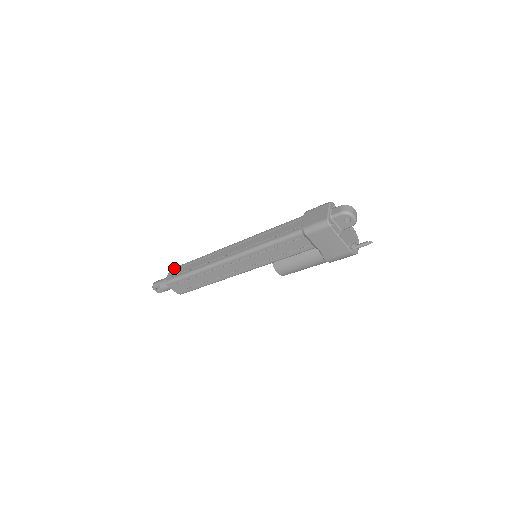
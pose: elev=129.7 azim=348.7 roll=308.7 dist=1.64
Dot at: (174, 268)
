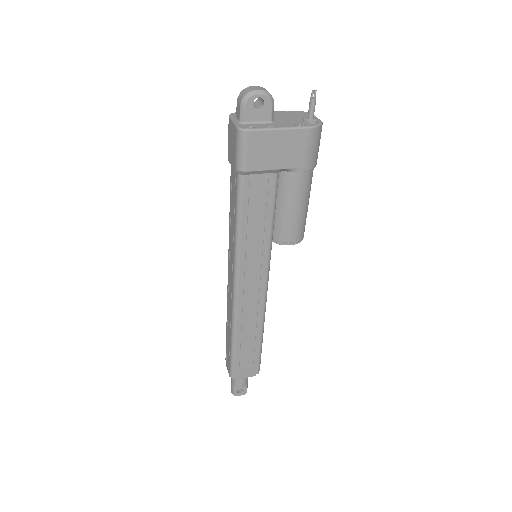
Dot at: occluded
